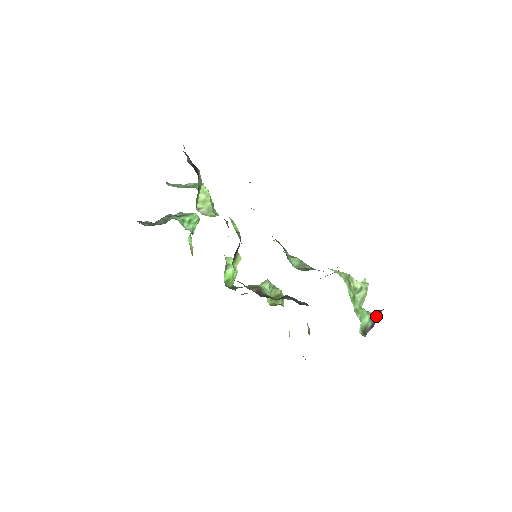
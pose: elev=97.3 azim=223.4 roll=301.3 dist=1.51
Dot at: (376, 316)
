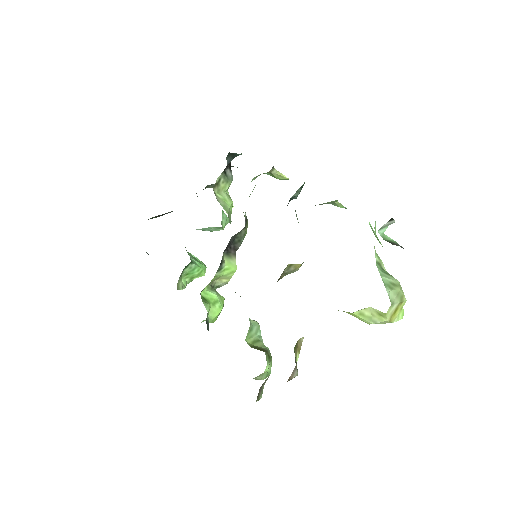
Dot at: occluded
